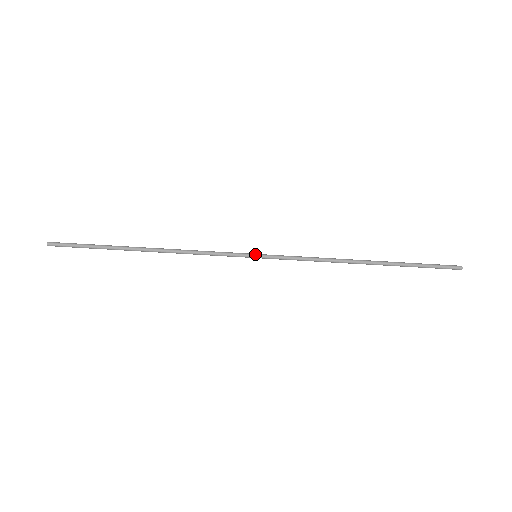
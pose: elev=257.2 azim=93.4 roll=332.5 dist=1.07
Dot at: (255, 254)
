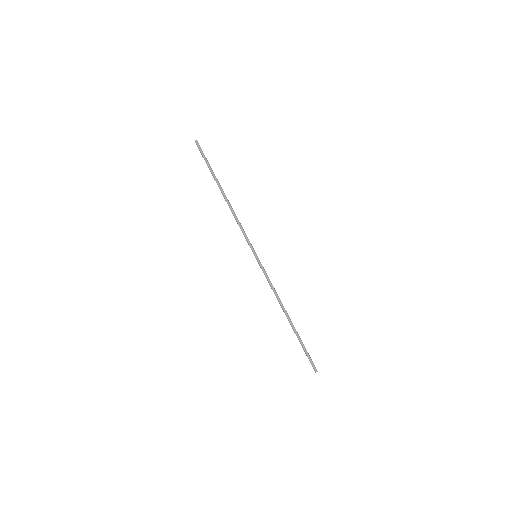
Dot at: occluded
